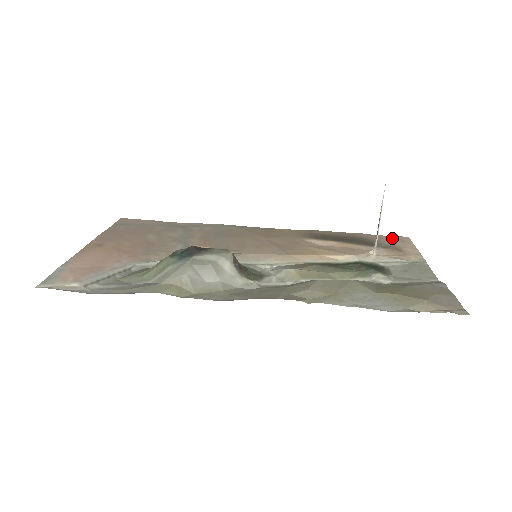
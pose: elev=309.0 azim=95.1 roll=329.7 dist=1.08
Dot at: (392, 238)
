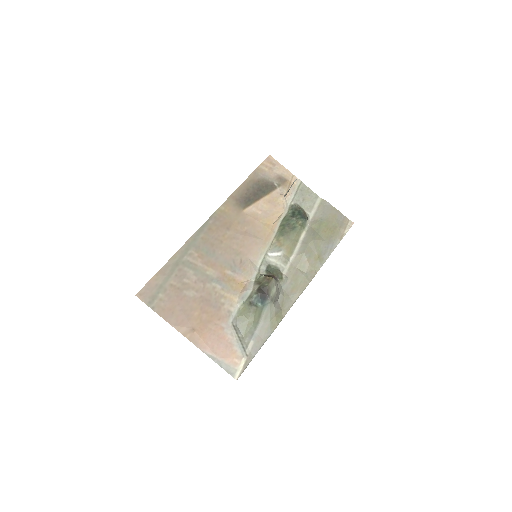
Dot at: (267, 165)
